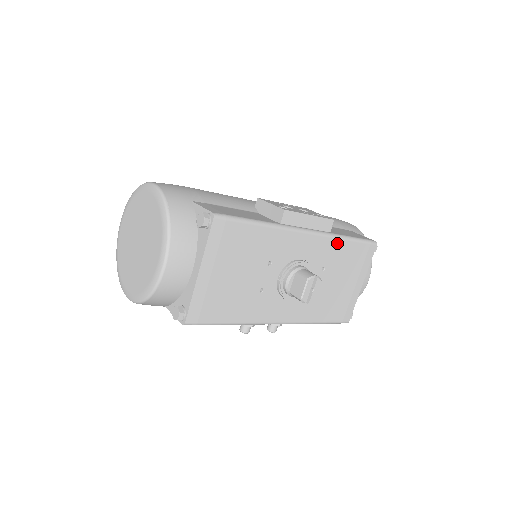
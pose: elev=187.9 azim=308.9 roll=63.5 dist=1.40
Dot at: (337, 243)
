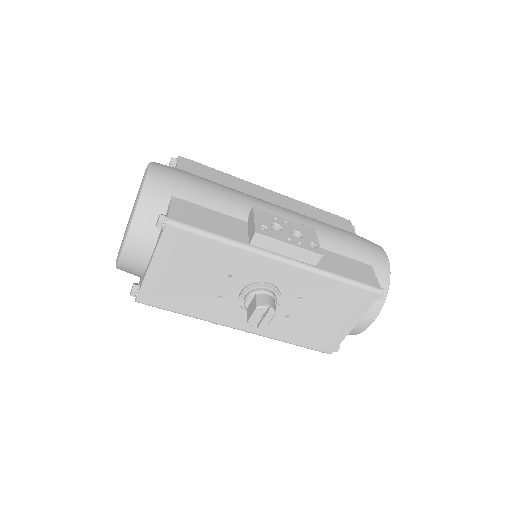
Dot at: (321, 279)
